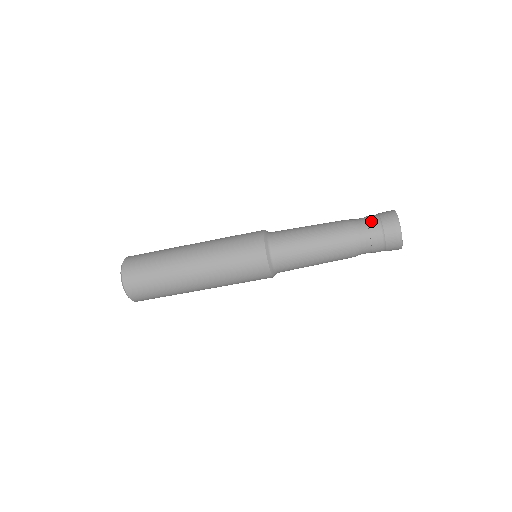
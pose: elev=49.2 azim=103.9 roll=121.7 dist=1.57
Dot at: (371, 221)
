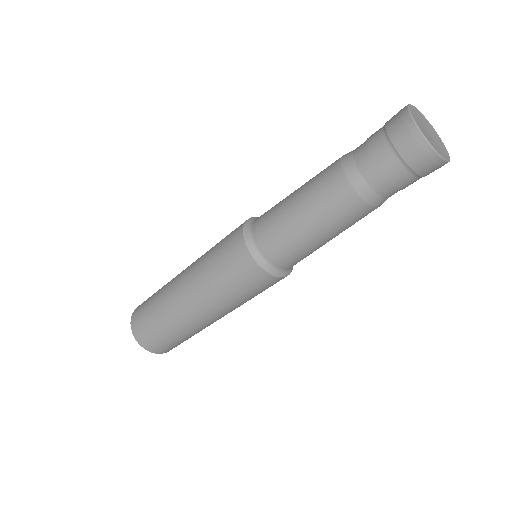
Dot at: occluded
